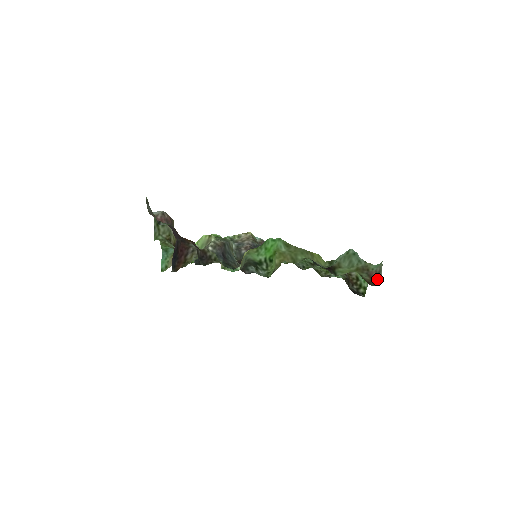
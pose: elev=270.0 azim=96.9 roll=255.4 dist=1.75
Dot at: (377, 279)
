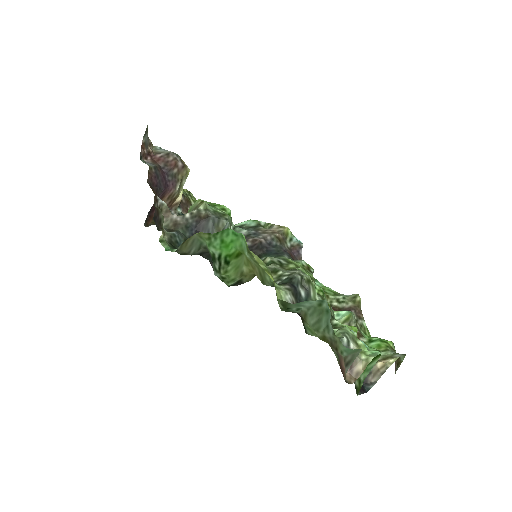
Dot at: (344, 373)
